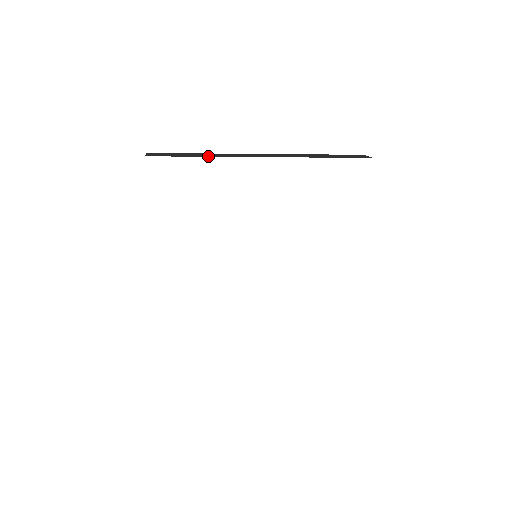
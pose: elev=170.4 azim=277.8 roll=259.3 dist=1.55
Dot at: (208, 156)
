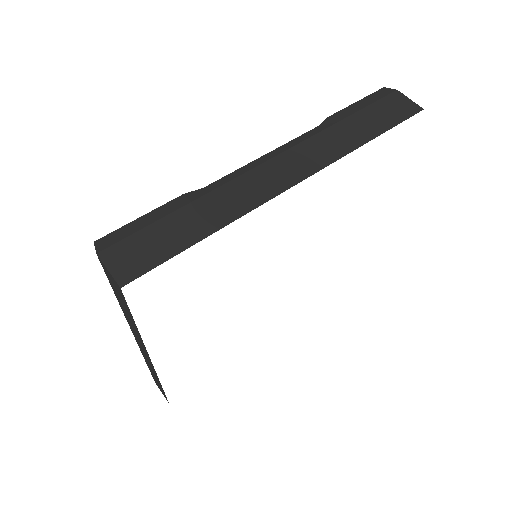
Dot at: (220, 225)
